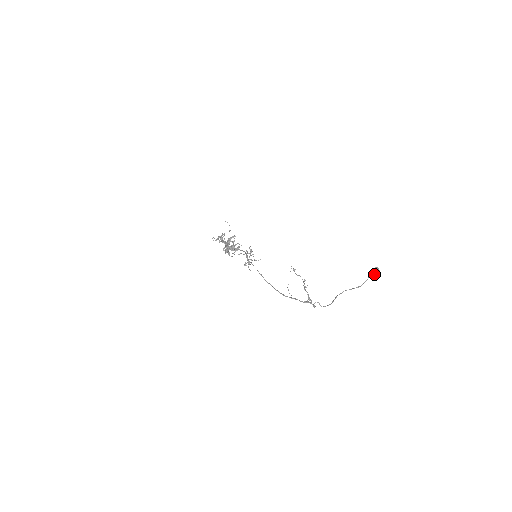
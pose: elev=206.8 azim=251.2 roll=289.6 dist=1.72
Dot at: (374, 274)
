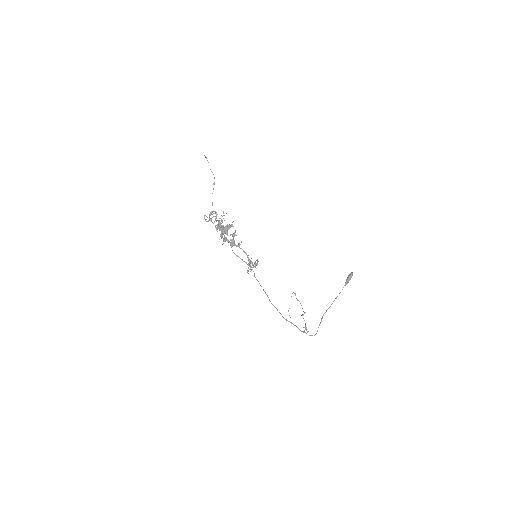
Dot at: occluded
